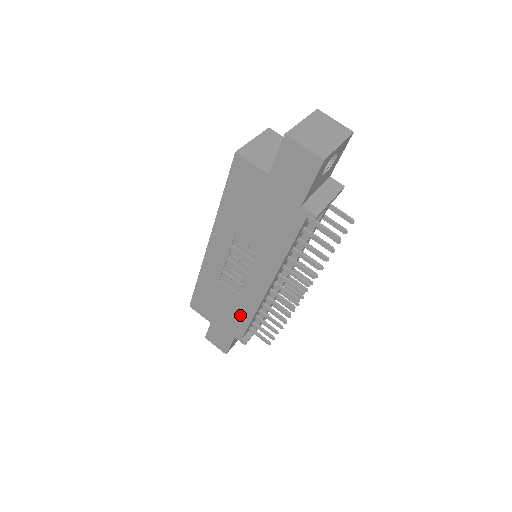
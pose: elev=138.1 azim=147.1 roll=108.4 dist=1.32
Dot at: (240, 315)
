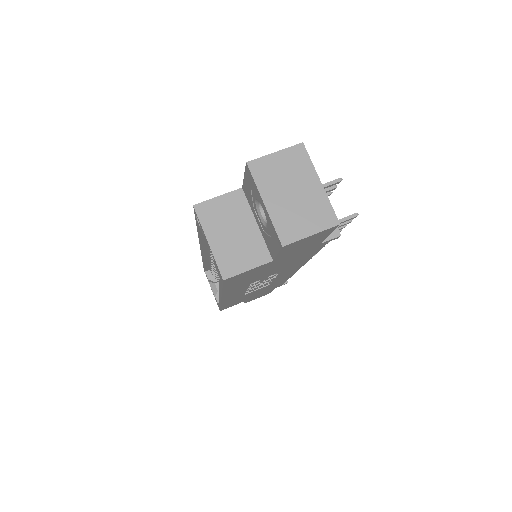
Dot at: occluded
